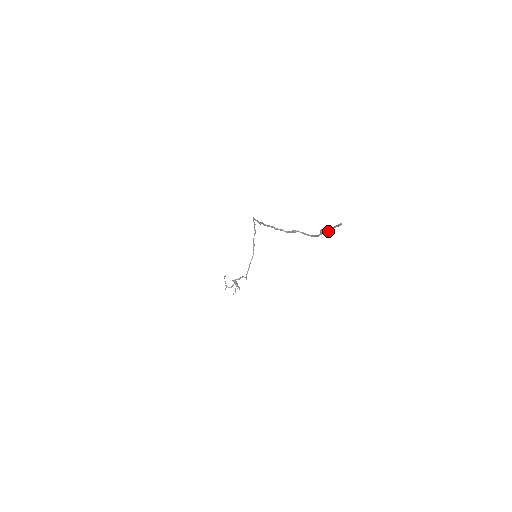
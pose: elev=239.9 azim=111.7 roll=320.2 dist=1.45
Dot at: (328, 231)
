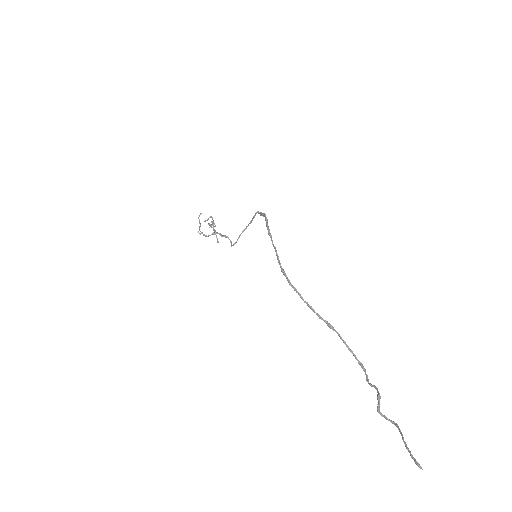
Dot at: (391, 422)
